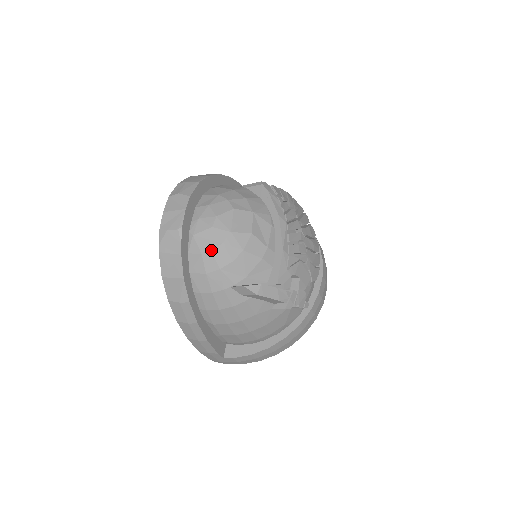
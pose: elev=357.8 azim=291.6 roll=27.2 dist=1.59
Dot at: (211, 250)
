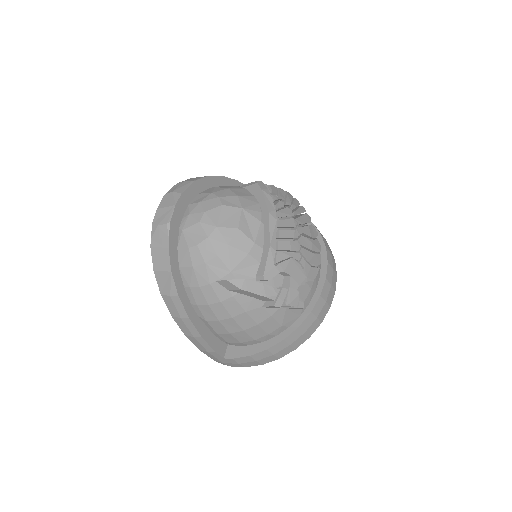
Dot at: (197, 244)
